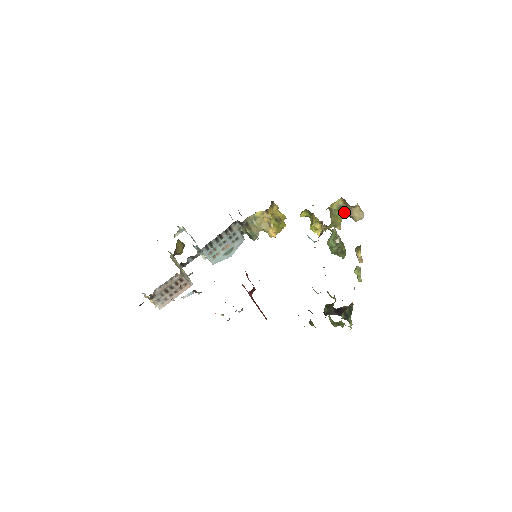
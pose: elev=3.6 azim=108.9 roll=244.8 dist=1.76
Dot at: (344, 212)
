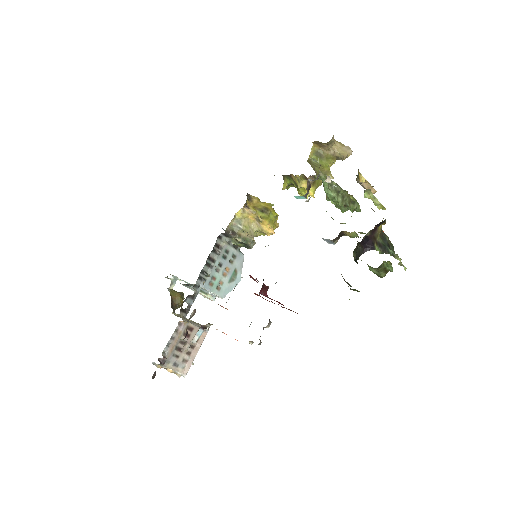
Dot at: (326, 157)
